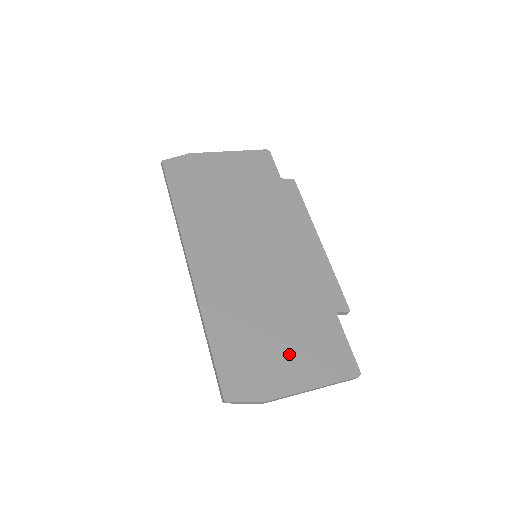
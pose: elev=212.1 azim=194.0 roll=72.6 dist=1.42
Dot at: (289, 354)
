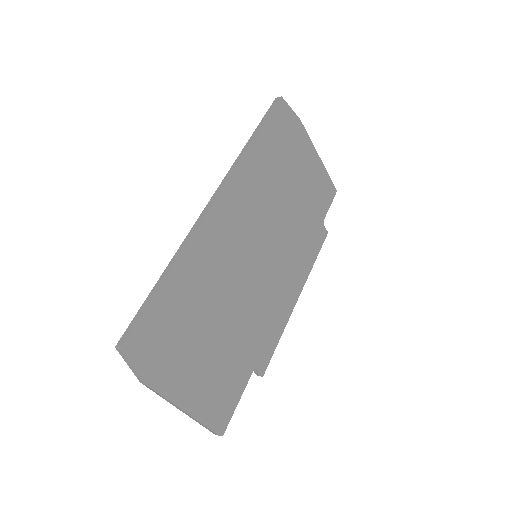
Dot at: (200, 363)
